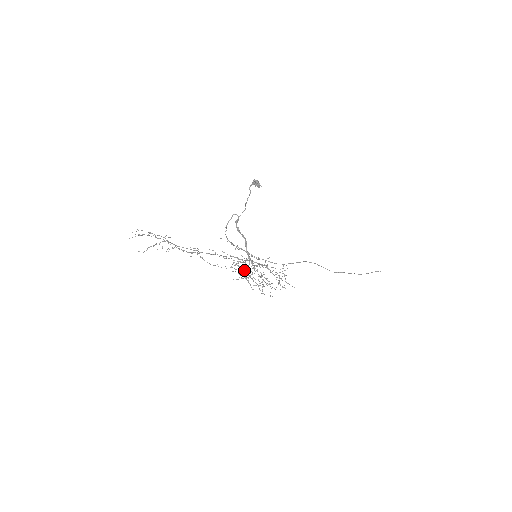
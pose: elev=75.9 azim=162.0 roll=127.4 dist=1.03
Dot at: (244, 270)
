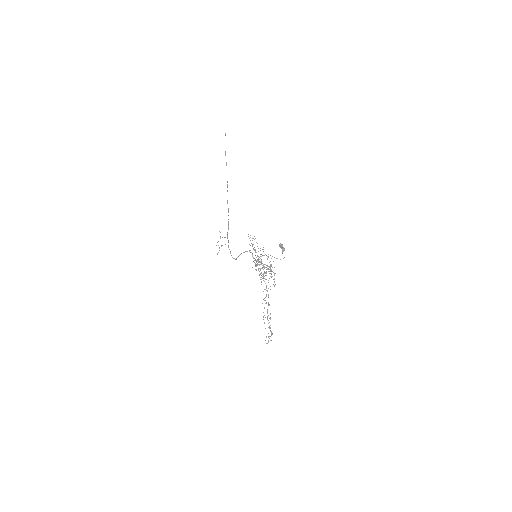
Dot at: (266, 275)
